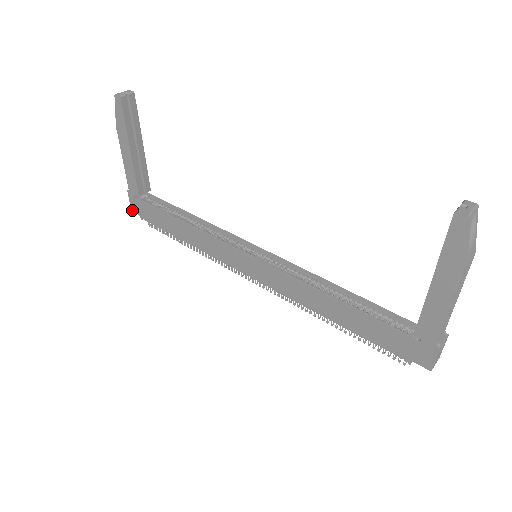
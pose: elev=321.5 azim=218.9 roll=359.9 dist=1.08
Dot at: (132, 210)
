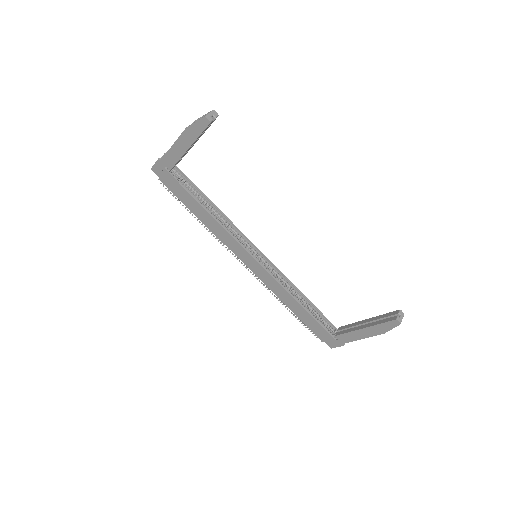
Dot at: (152, 169)
